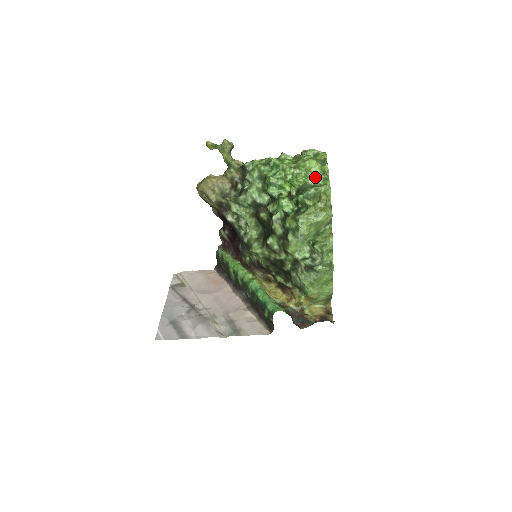
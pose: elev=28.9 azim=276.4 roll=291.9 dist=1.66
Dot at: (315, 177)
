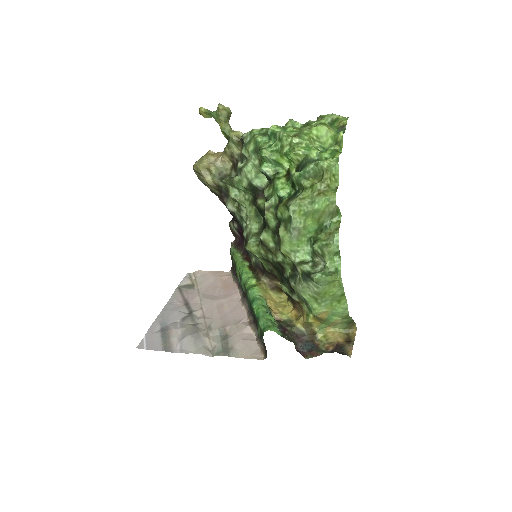
Dot at: (324, 149)
